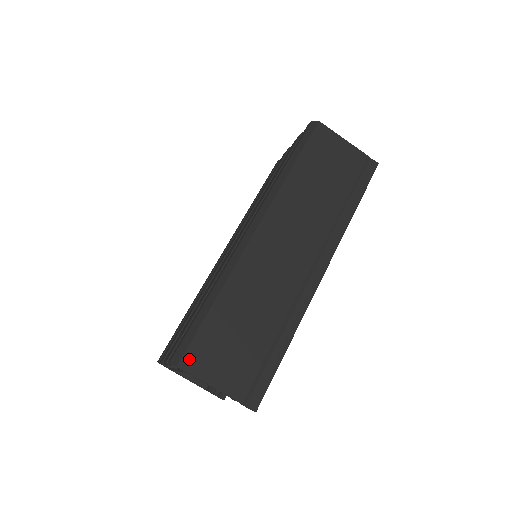
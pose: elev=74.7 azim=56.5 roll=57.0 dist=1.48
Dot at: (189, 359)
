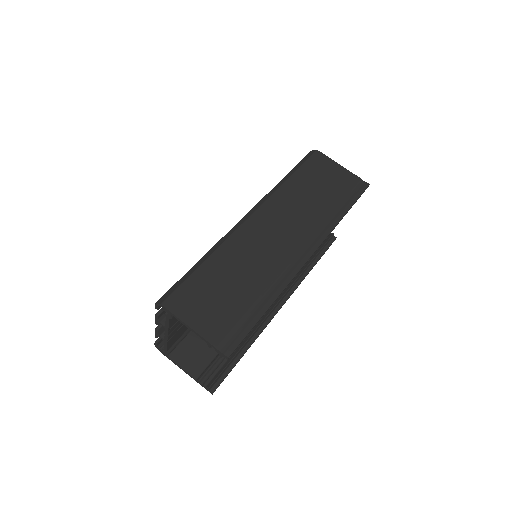
Dot at: (173, 300)
